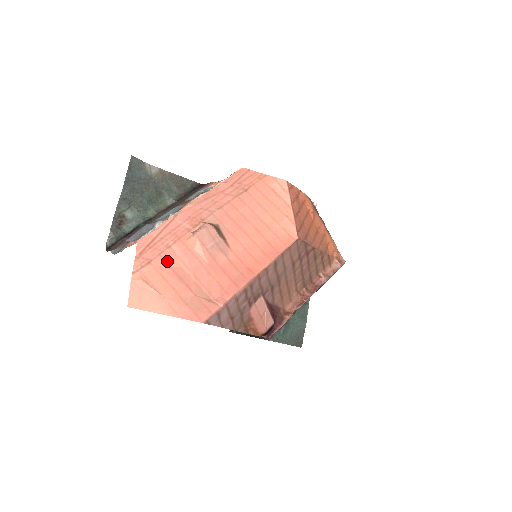
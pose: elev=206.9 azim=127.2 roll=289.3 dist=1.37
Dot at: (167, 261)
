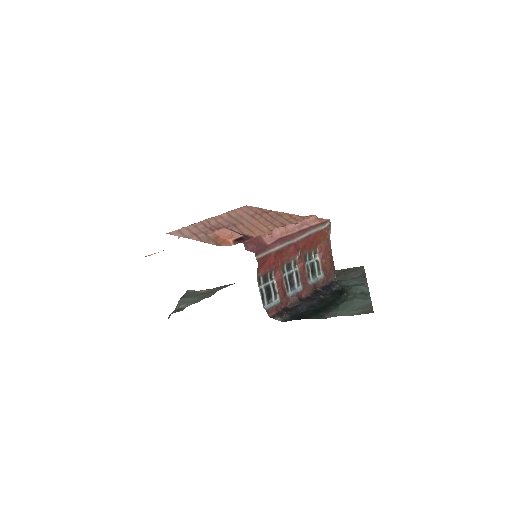
Dot at: occluded
